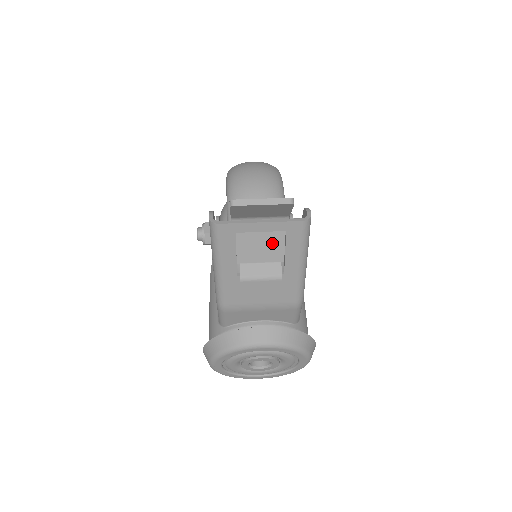
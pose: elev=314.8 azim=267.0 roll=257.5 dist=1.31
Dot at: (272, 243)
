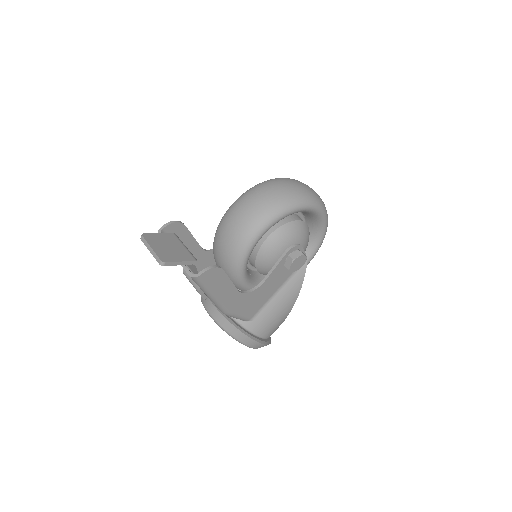
Dot at: (194, 269)
